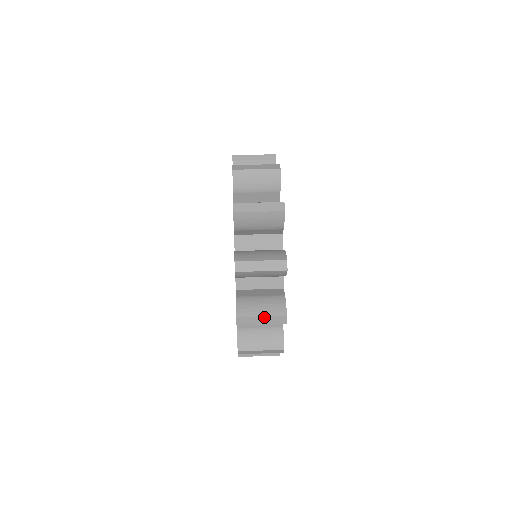
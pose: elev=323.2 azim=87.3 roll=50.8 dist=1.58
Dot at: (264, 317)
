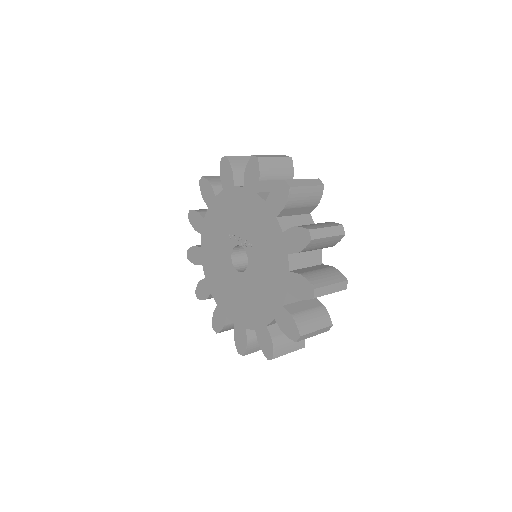
Dot at: (304, 180)
